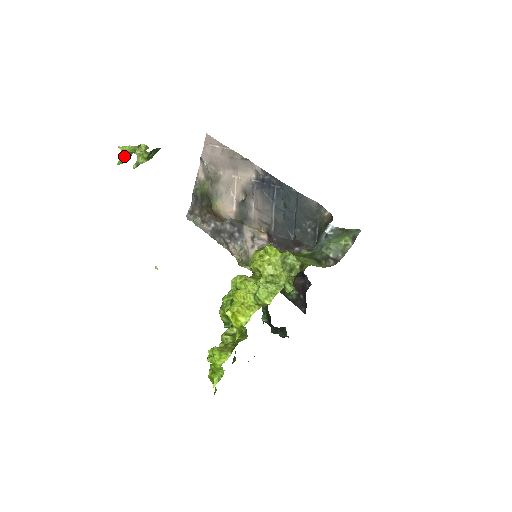
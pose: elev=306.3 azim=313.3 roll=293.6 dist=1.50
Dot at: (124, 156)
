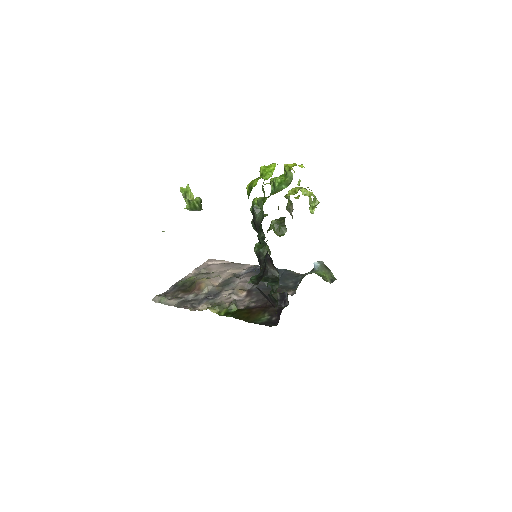
Dot at: (186, 190)
